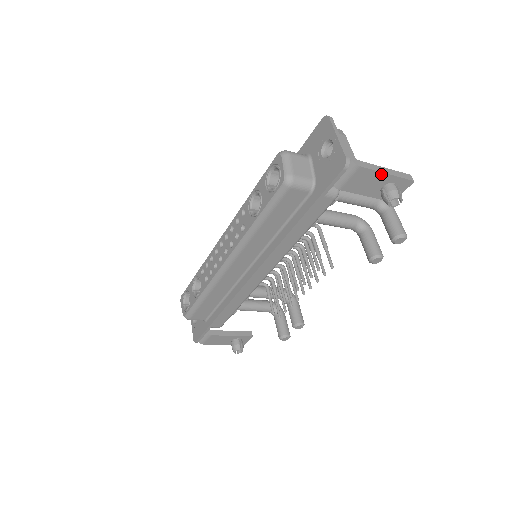
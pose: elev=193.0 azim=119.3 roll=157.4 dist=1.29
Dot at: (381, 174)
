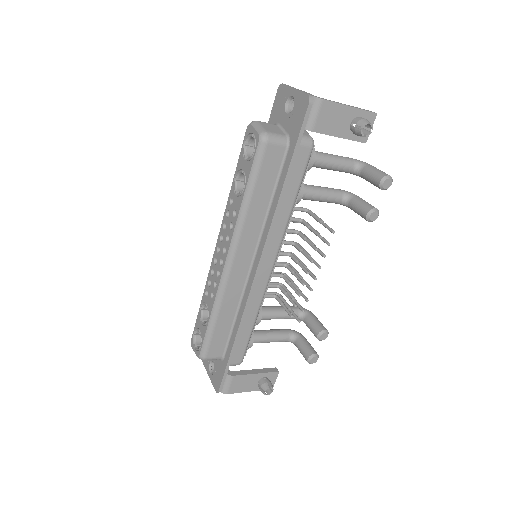
Dot at: (345, 107)
